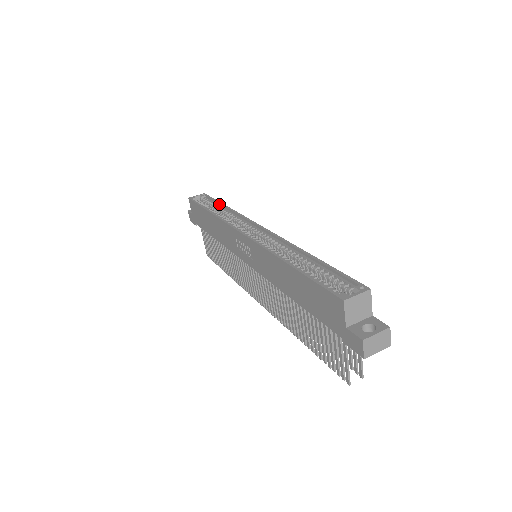
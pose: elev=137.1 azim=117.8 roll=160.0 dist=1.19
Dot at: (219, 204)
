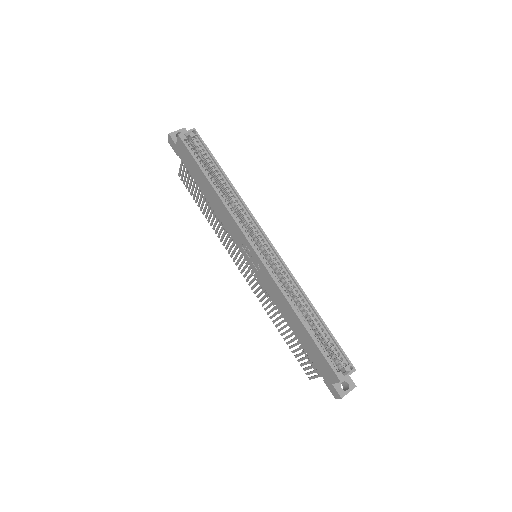
Dot at: (218, 167)
